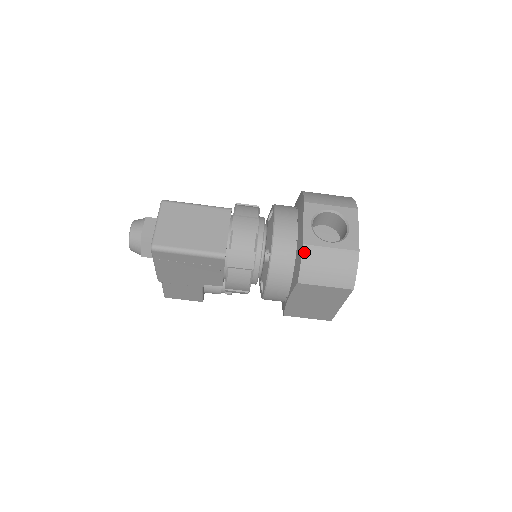
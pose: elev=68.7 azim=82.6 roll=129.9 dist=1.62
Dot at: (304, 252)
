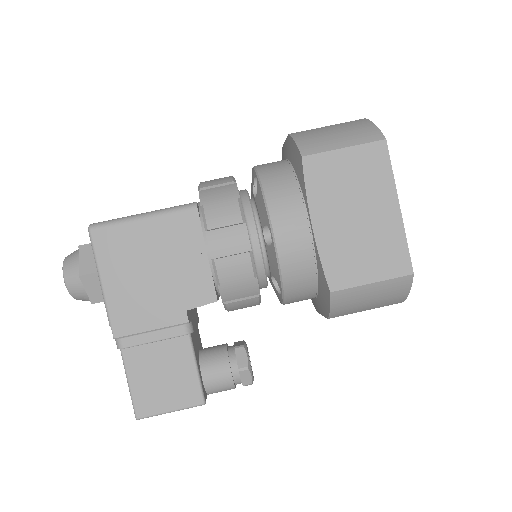
Dot at: (293, 135)
